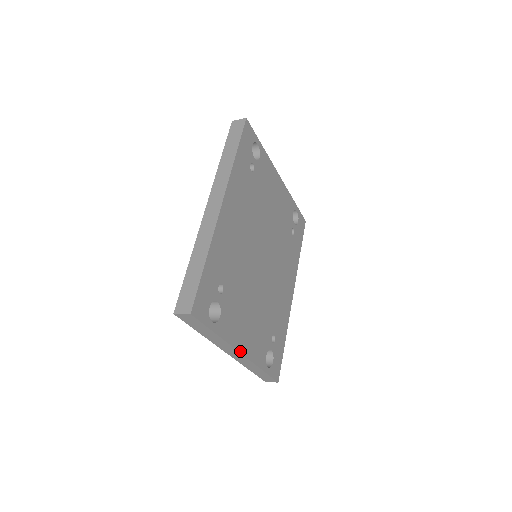
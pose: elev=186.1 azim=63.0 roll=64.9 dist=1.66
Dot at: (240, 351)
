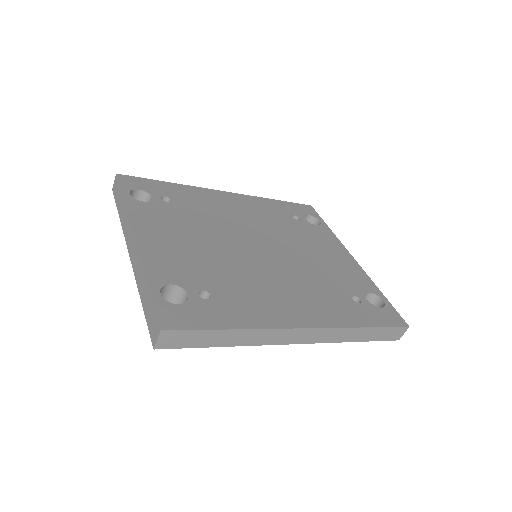
Dot at: (135, 234)
